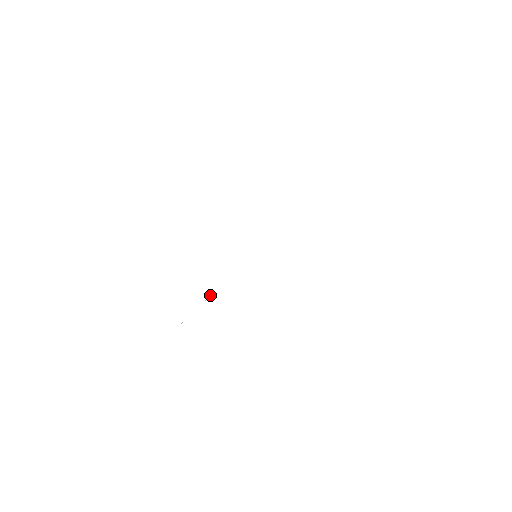
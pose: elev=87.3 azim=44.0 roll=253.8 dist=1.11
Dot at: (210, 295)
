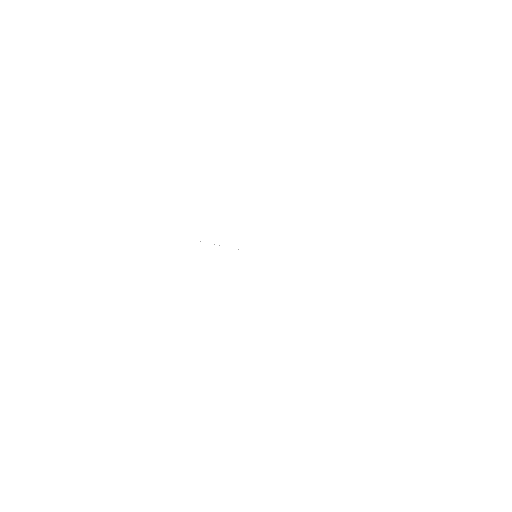
Dot at: occluded
